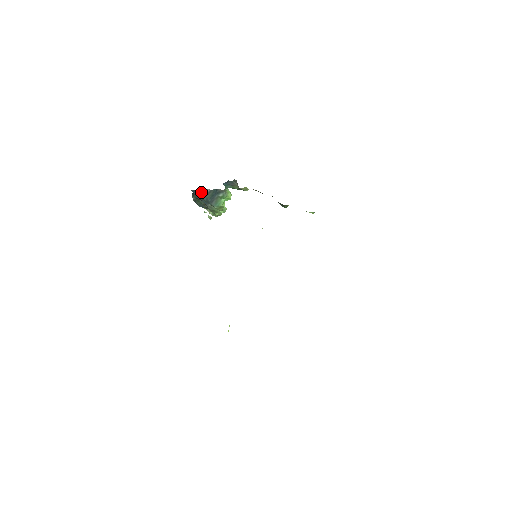
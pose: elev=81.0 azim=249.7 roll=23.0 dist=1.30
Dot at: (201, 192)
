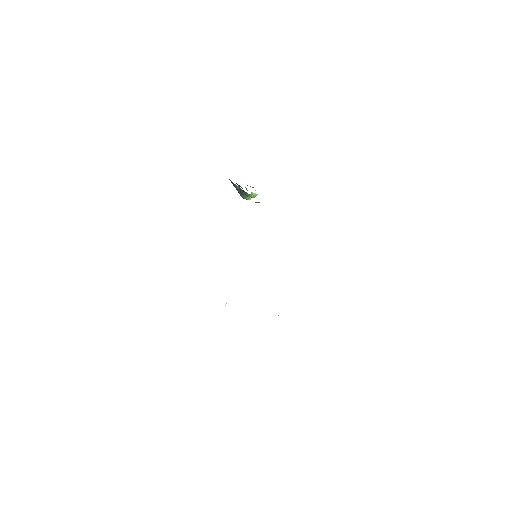
Dot at: (234, 185)
